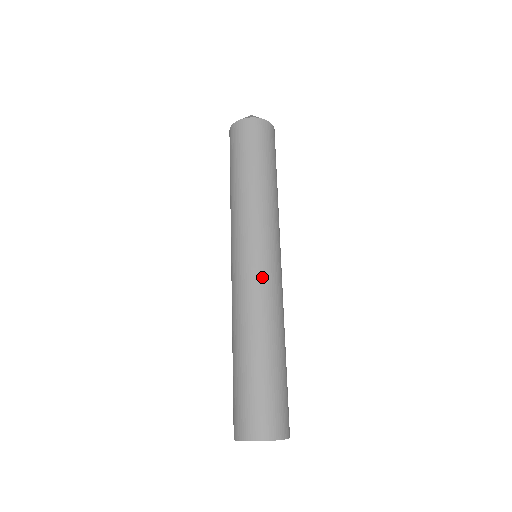
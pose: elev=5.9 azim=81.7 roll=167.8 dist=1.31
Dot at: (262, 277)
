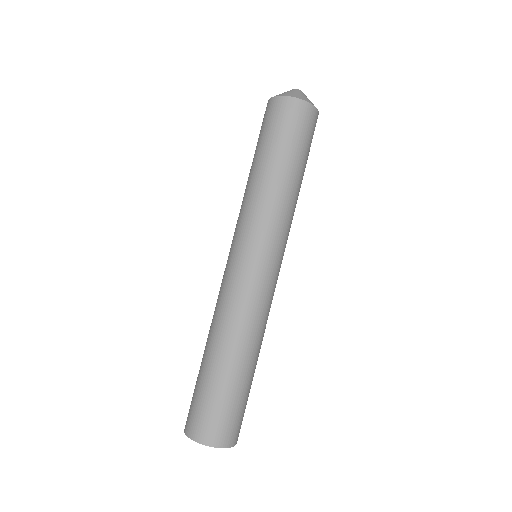
Dot at: (233, 282)
